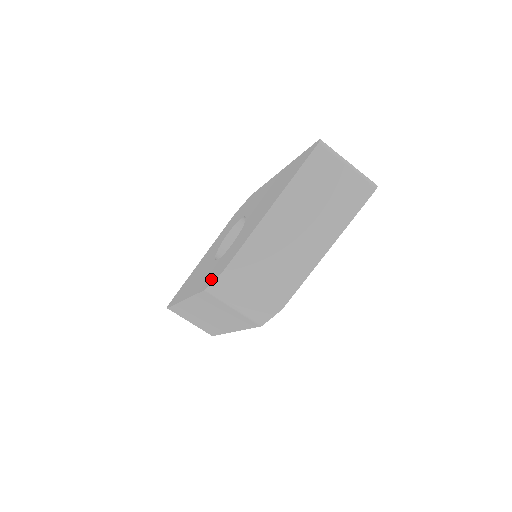
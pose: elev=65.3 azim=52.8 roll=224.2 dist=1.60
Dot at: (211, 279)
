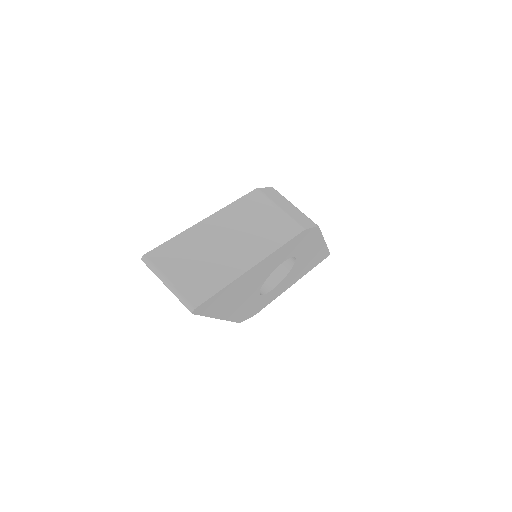
Dot at: occluded
